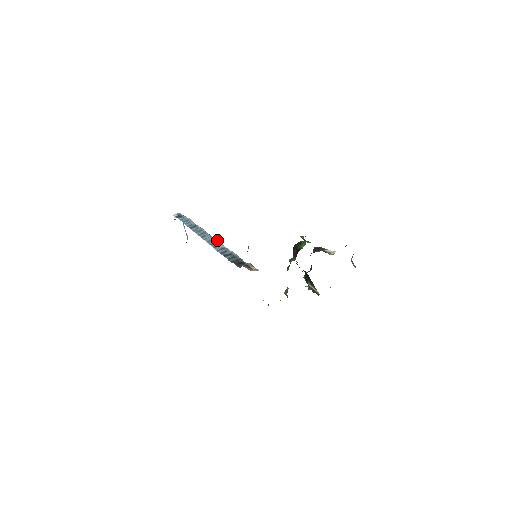
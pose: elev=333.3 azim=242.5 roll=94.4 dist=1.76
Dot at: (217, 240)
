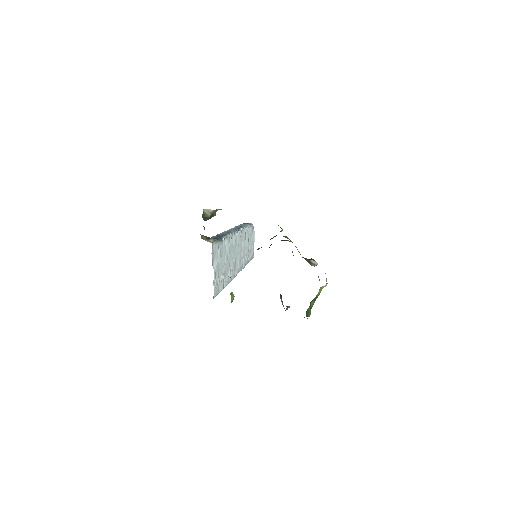
Dot at: (232, 231)
